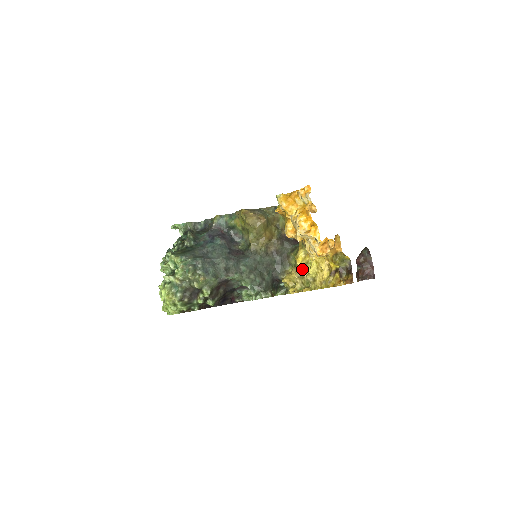
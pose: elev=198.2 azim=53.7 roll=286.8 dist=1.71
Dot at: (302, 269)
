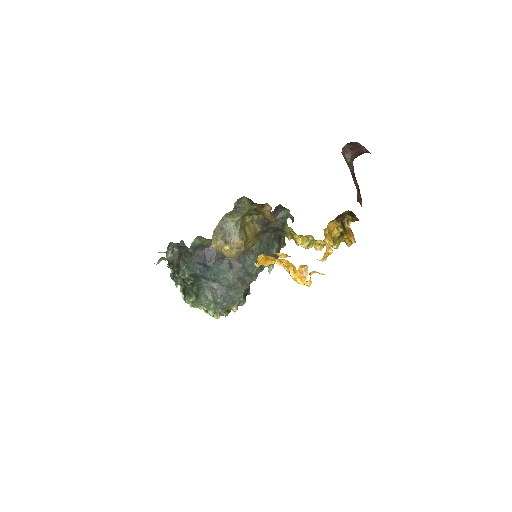
Dot at: occluded
